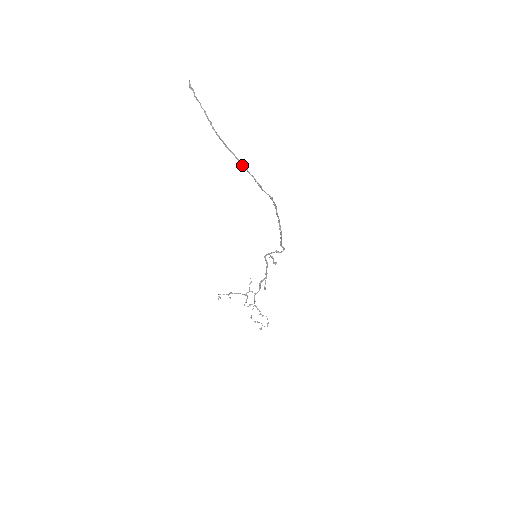
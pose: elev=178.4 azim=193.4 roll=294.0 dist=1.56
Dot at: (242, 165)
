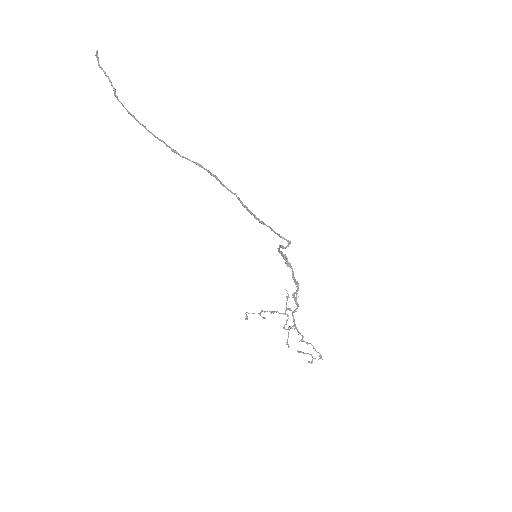
Dot at: (146, 129)
